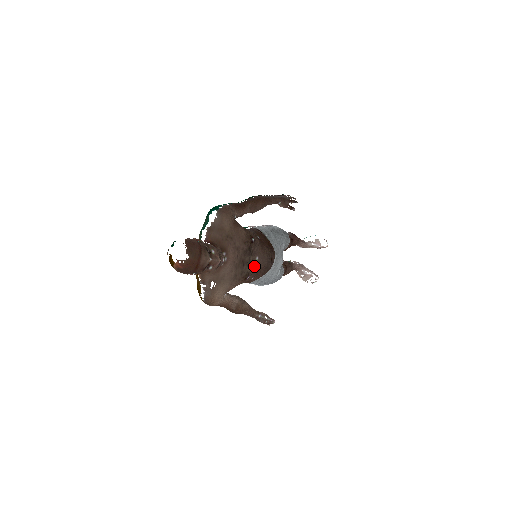
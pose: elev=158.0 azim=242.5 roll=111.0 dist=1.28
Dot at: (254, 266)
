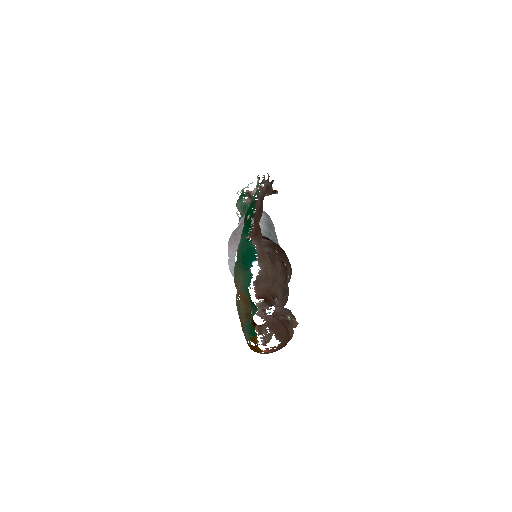
Dot at: (287, 286)
